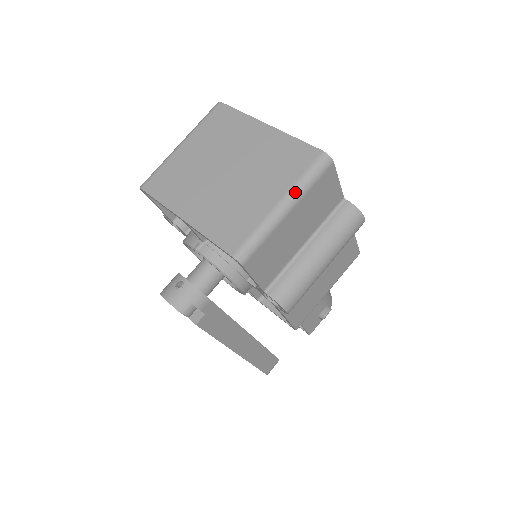
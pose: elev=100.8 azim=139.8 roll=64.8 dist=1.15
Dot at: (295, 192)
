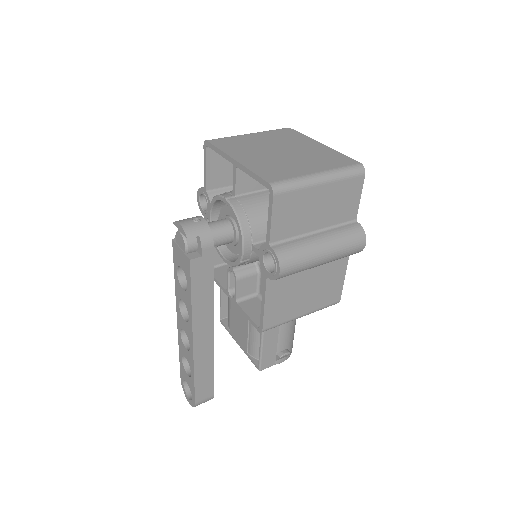
Dot at: (332, 173)
